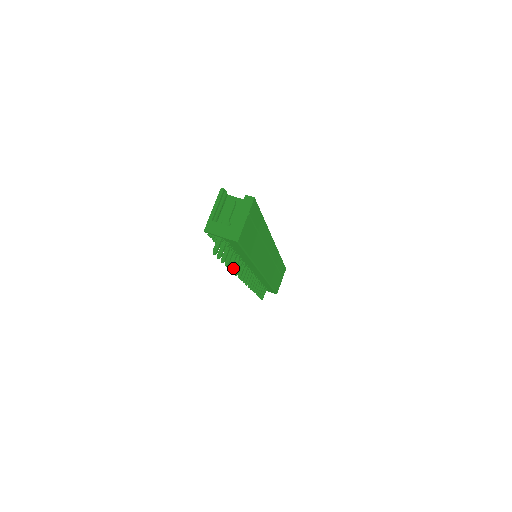
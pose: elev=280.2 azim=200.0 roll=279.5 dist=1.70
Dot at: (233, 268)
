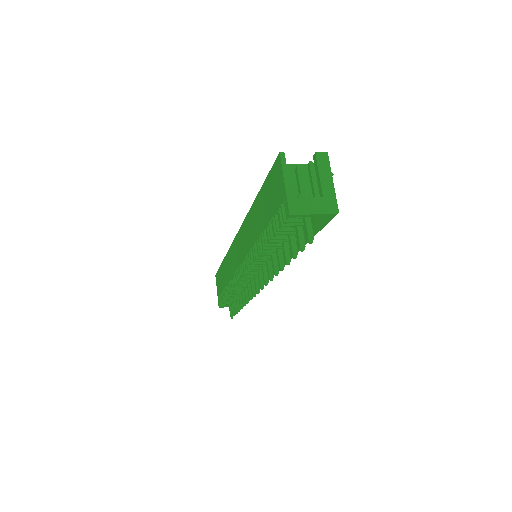
Dot at: (275, 270)
